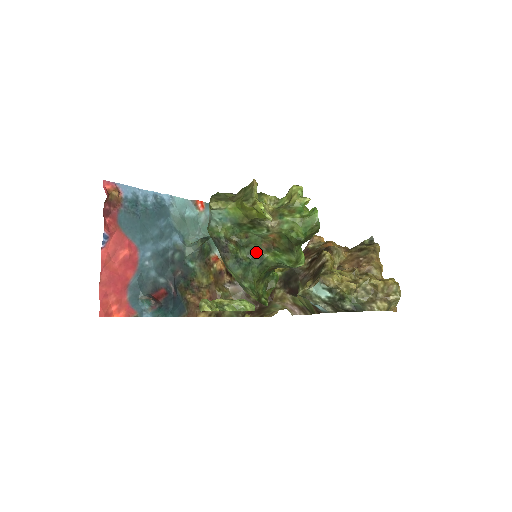
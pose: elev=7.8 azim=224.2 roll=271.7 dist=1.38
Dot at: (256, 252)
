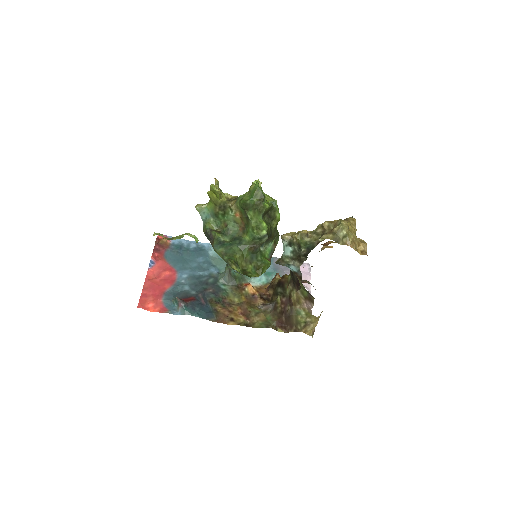
Dot at: (236, 236)
